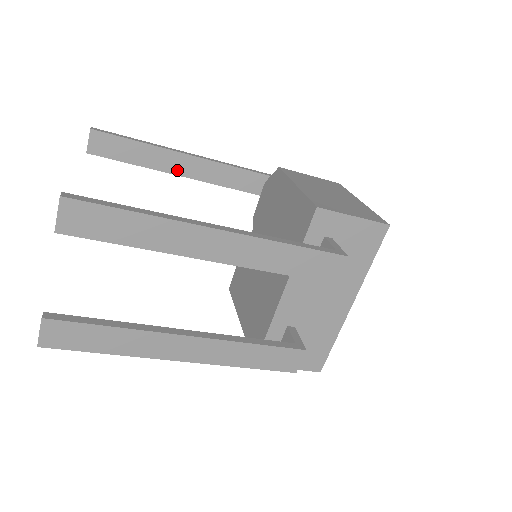
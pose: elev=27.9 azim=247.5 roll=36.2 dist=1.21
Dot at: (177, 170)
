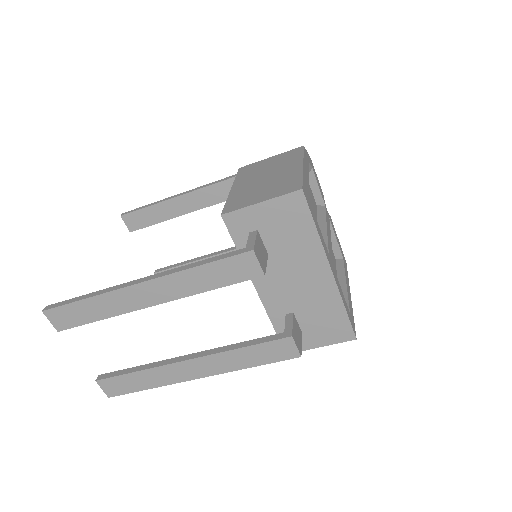
Dot at: (191, 208)
